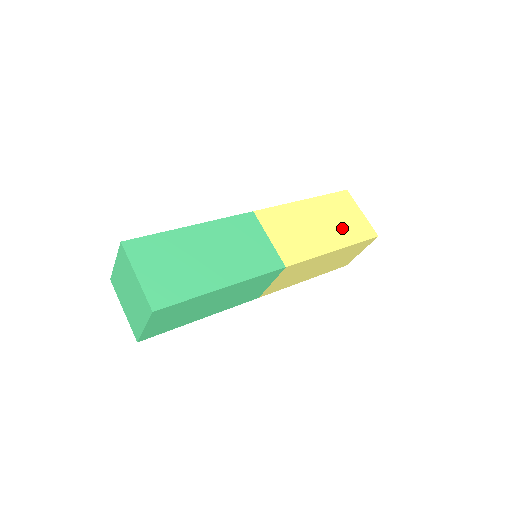
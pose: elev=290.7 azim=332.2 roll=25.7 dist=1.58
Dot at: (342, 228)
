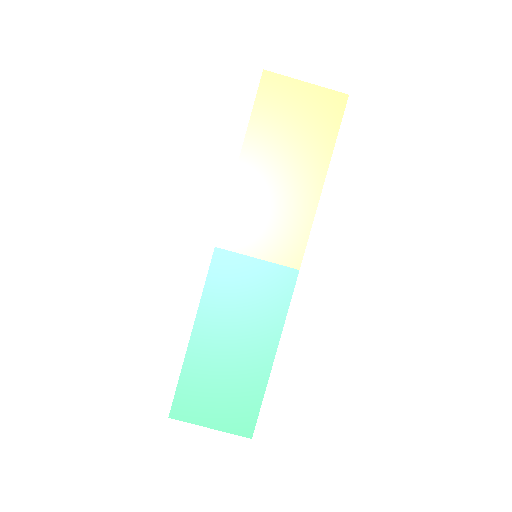
Dot at: (305, 142)
